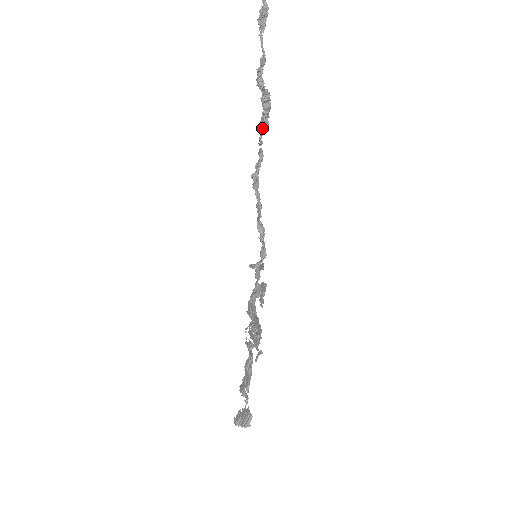
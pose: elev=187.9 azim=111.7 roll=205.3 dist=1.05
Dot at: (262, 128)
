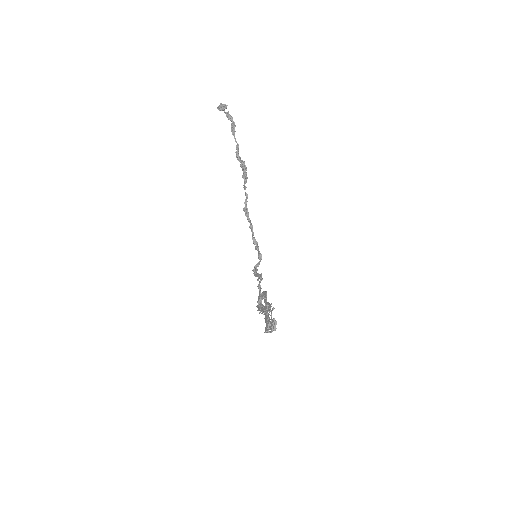
Dot at: (244, 181)
